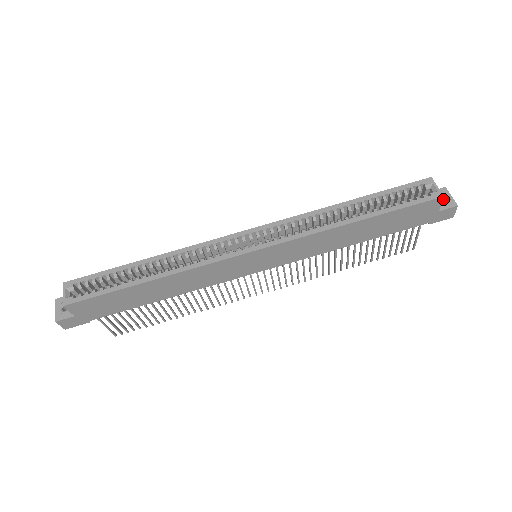
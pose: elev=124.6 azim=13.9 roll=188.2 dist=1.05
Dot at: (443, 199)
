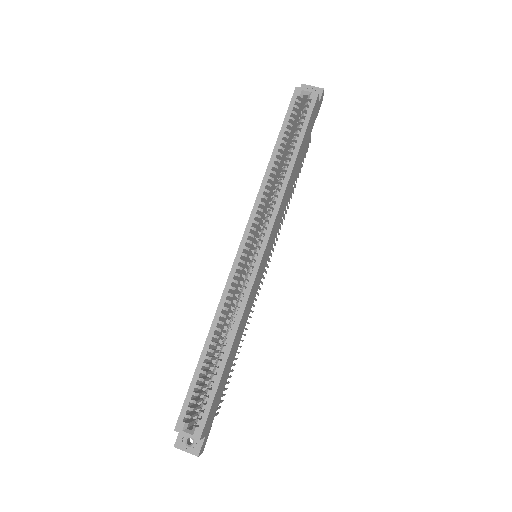
Dot at: occluded
